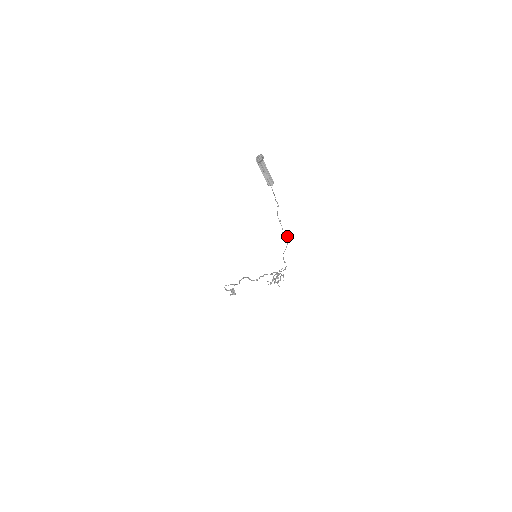
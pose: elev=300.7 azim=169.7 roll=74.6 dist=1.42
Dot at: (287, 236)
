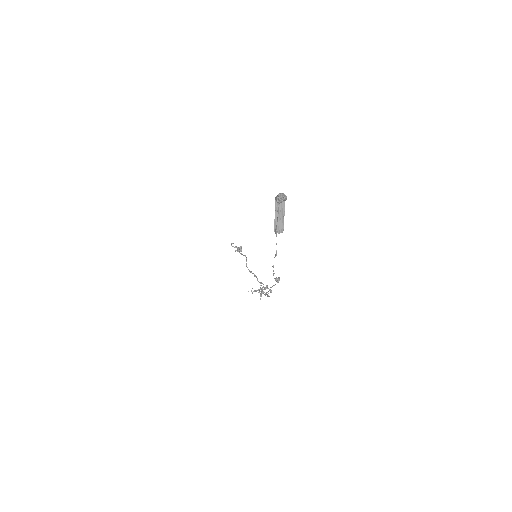
Dot at: (277, 280)
